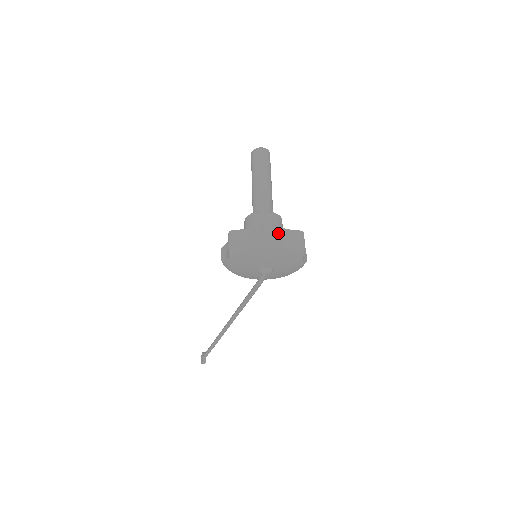
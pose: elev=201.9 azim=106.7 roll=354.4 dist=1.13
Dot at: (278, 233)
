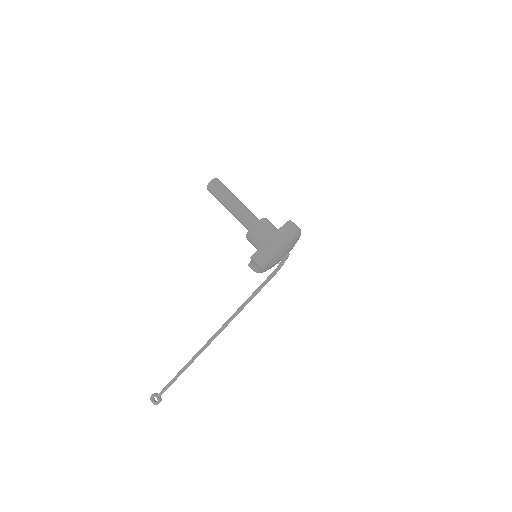
Dot at: occluded
